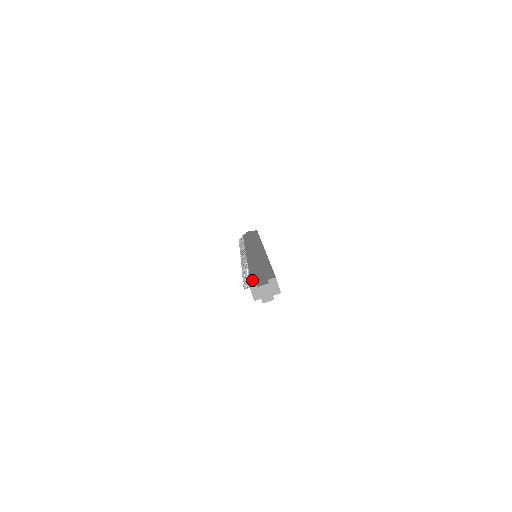
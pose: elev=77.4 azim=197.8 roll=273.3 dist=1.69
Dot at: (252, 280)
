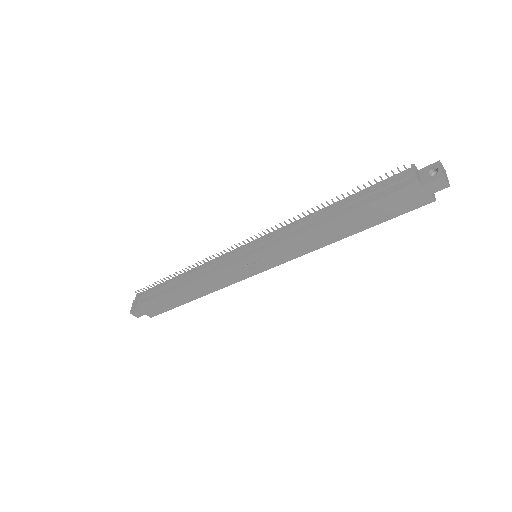
Dot at: (399, 174)
